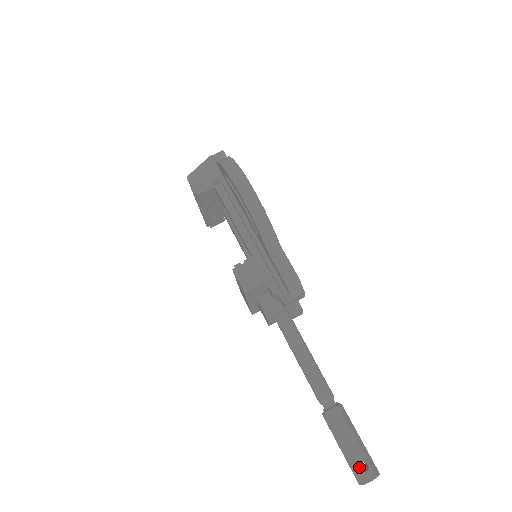
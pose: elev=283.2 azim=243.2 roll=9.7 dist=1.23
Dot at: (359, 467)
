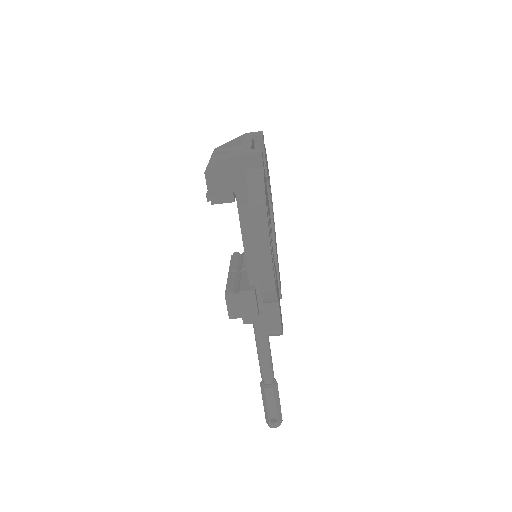
Dot at: (270, 420)
